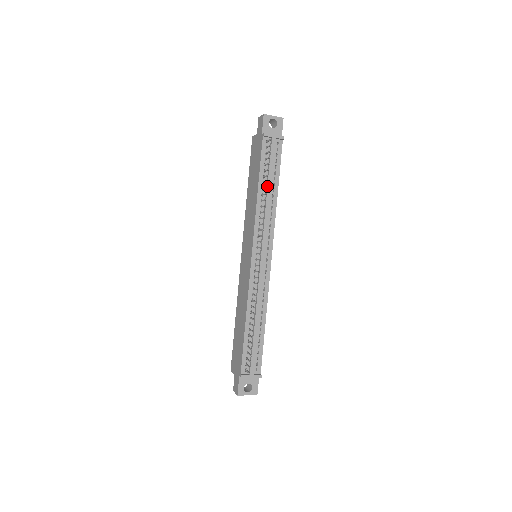
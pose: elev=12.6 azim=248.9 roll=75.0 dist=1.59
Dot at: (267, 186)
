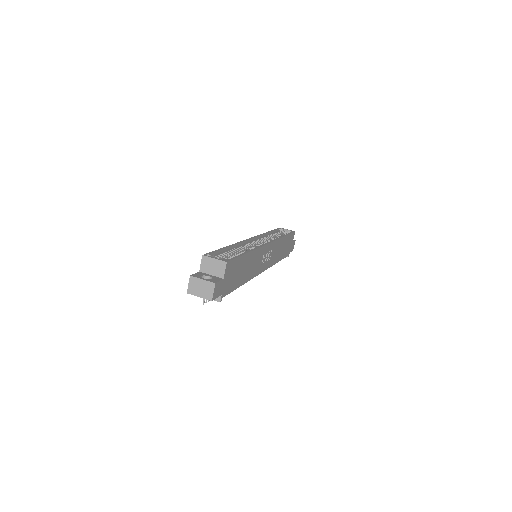
Dot at: occluded
